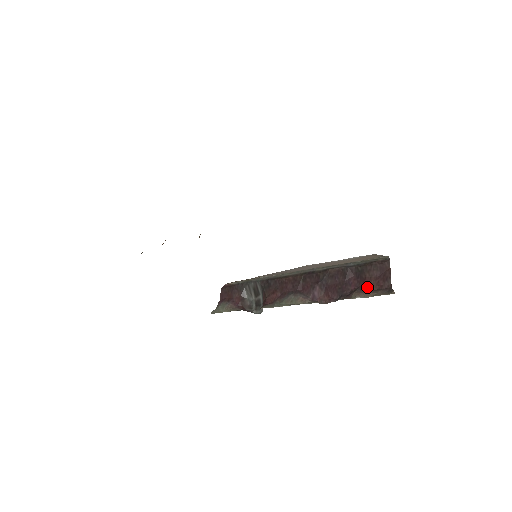
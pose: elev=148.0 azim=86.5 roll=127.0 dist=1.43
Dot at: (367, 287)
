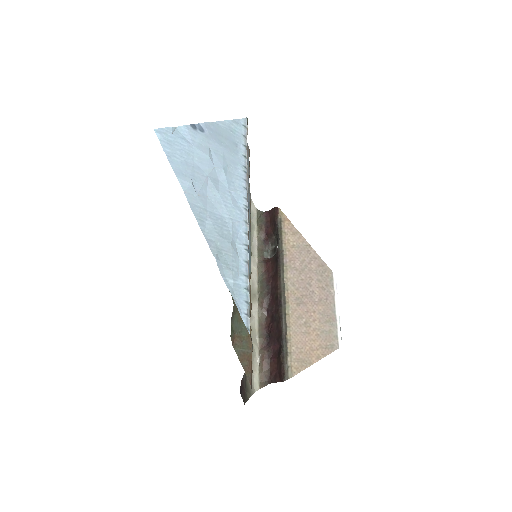
Dot at: (271, 361)
